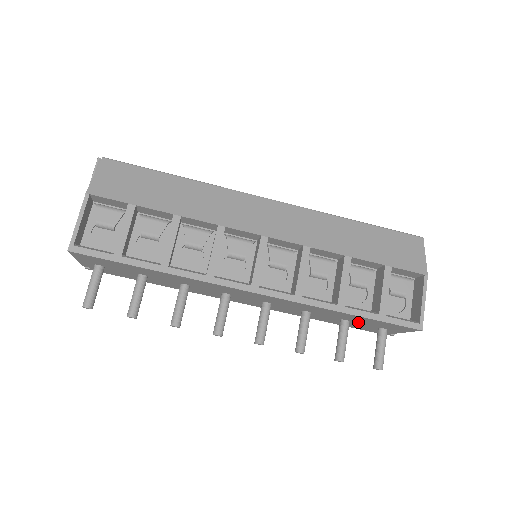
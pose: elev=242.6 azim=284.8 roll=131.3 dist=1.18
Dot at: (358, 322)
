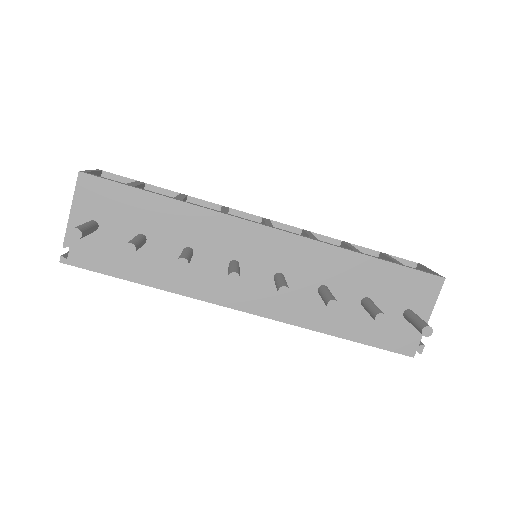
Dot at: (380, 299)
